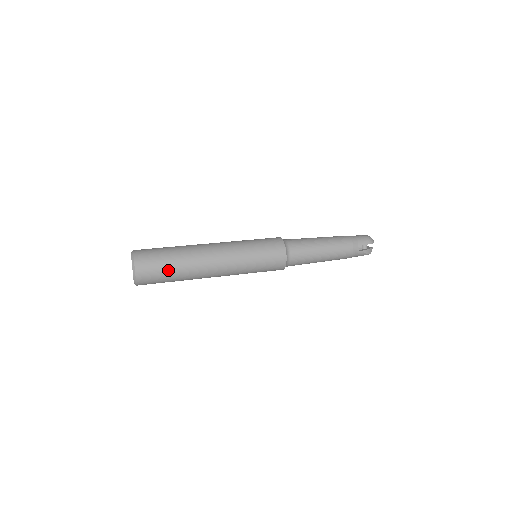
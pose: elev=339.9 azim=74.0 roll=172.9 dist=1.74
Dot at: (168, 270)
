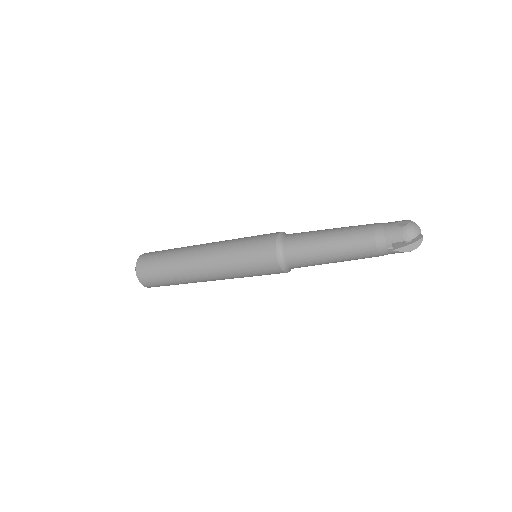
Dot at: (164, 279)
